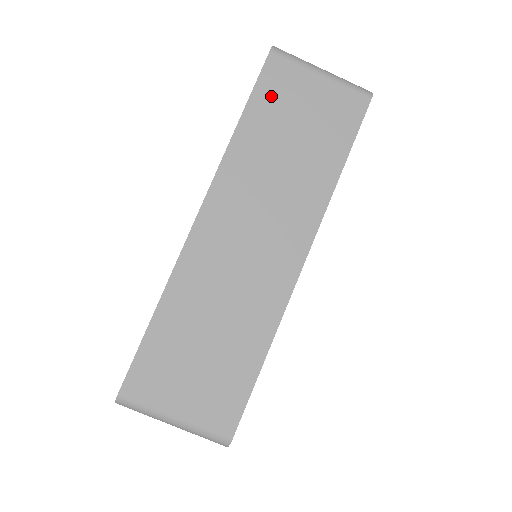
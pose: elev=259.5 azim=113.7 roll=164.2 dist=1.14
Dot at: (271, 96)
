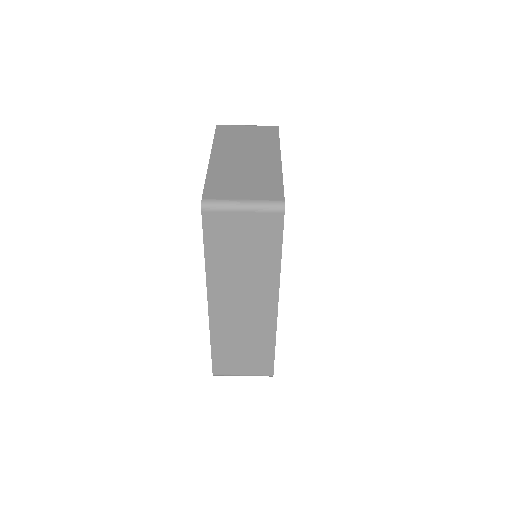
Dot at: (216, 236)
